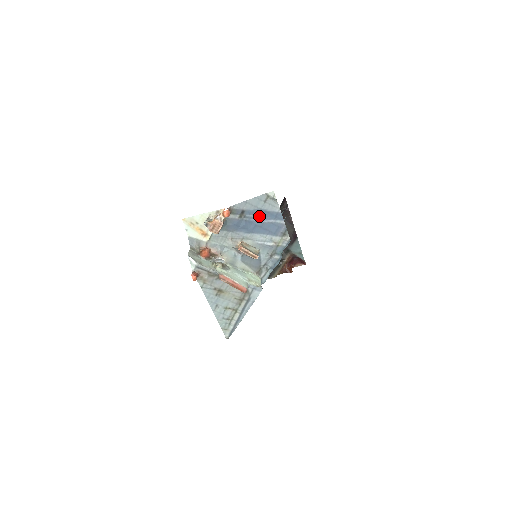
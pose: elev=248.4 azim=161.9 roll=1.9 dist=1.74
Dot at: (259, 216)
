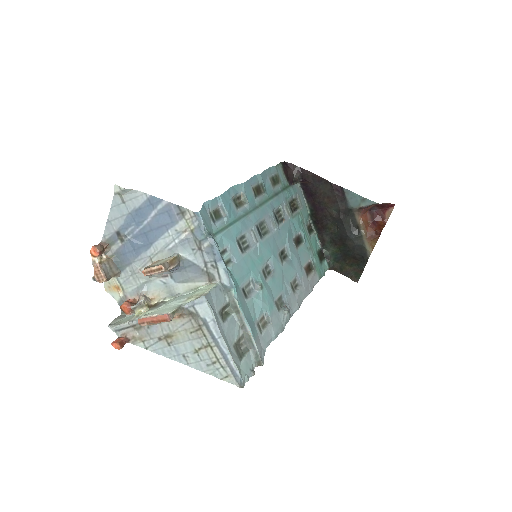
Dot at: (137, 221)
